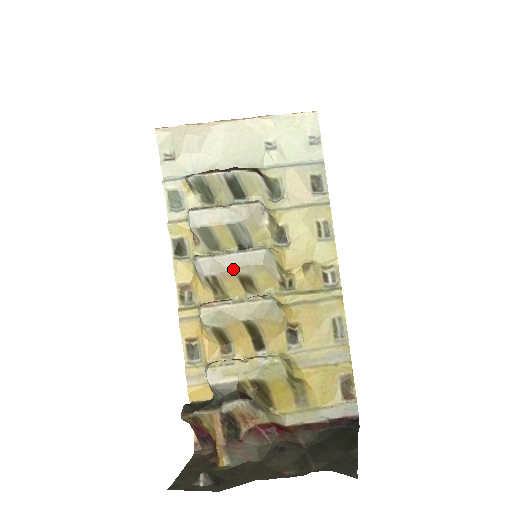
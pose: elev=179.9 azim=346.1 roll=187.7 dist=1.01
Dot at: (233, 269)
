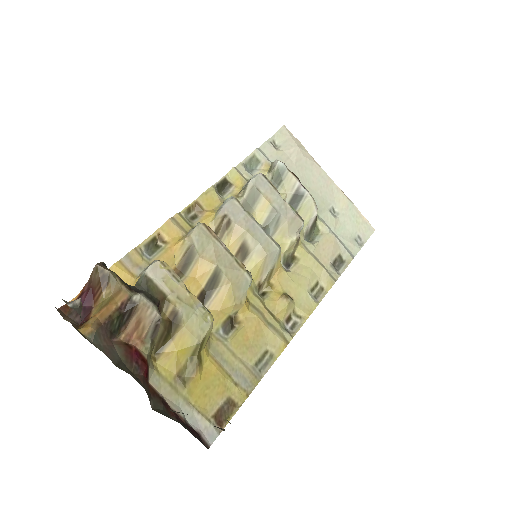
Dot at: (247, 232)
